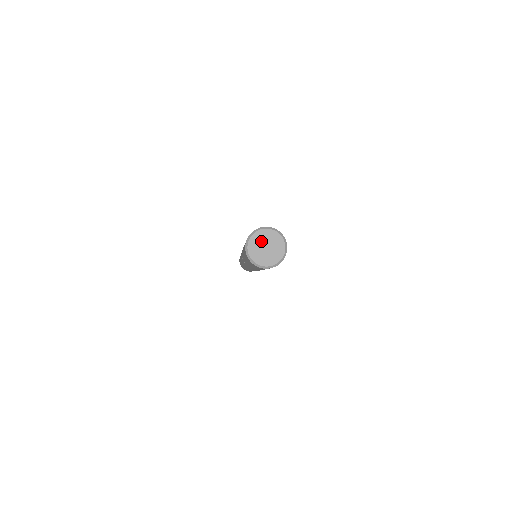
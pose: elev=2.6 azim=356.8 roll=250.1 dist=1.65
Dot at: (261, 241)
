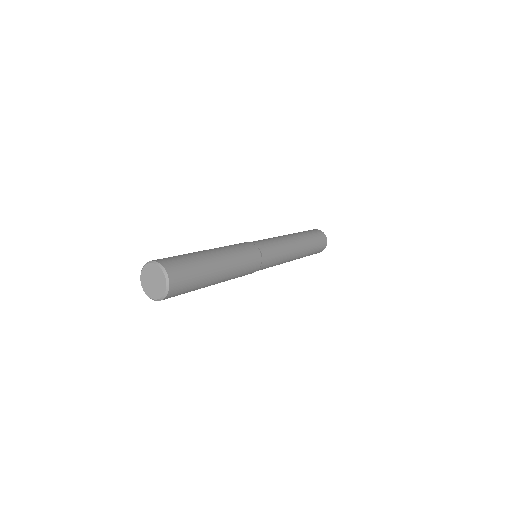
Dot at: (152, 273)
